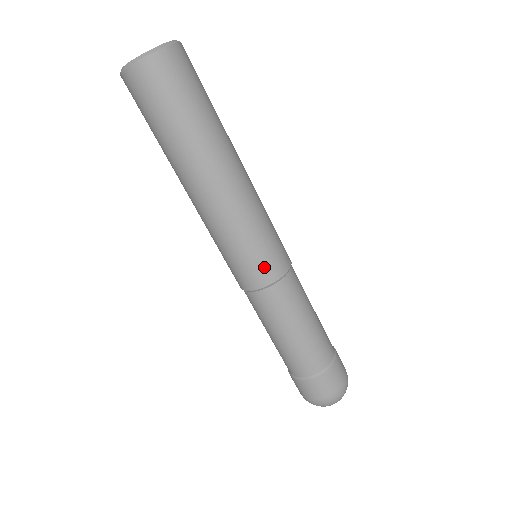
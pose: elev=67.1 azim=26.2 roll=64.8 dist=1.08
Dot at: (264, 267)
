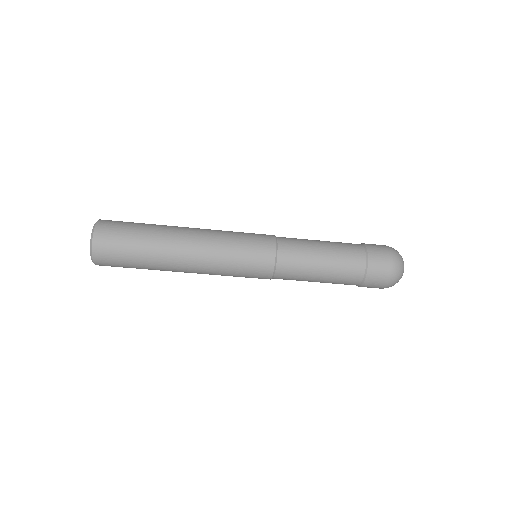
Dot at: (261, 250)
